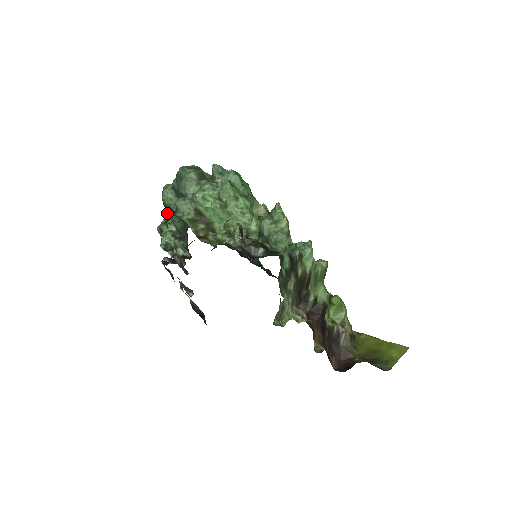
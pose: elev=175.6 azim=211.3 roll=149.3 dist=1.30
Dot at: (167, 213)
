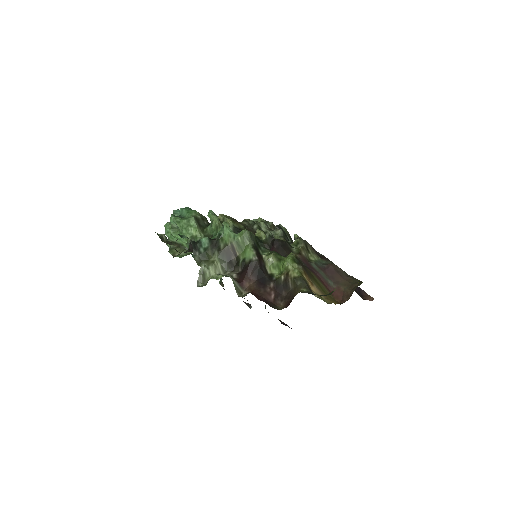
Dot at: occluded
